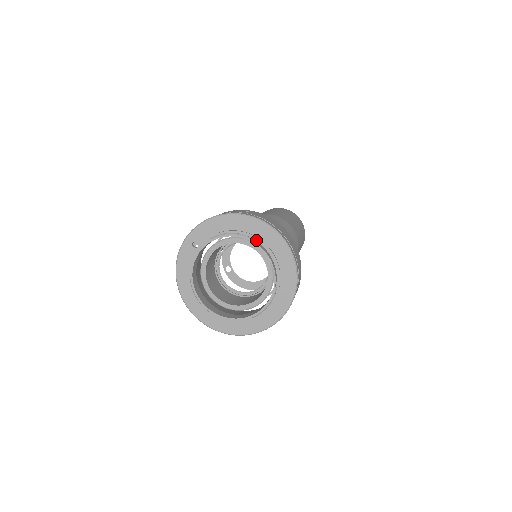
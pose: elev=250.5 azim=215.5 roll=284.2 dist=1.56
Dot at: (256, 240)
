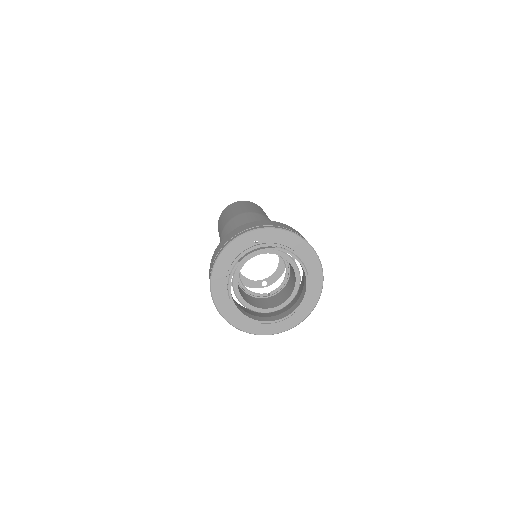
Dot at: (305, 269)
